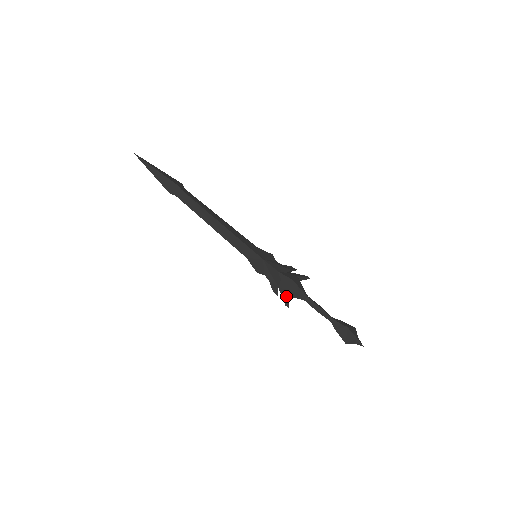
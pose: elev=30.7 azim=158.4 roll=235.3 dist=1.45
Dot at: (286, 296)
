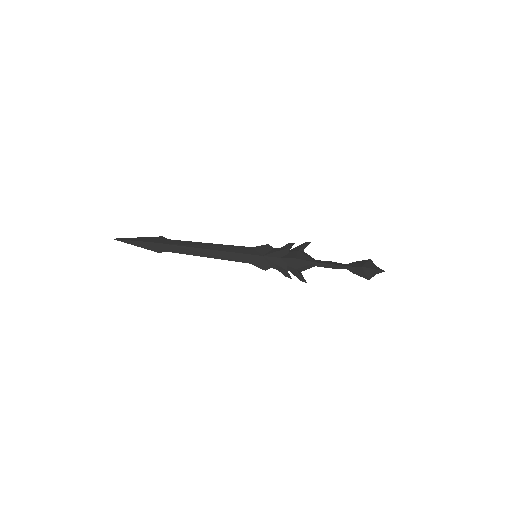
Dot at: (298, 275)
